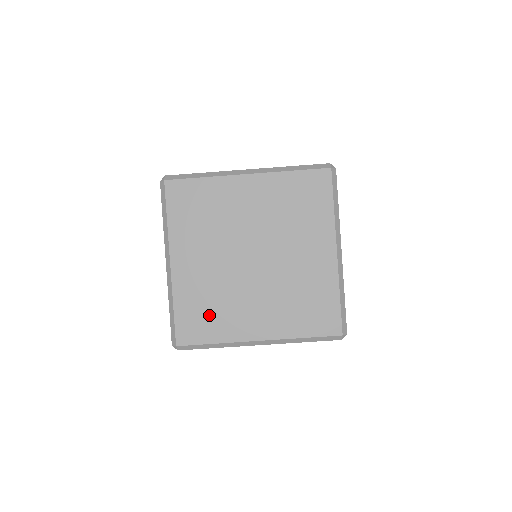
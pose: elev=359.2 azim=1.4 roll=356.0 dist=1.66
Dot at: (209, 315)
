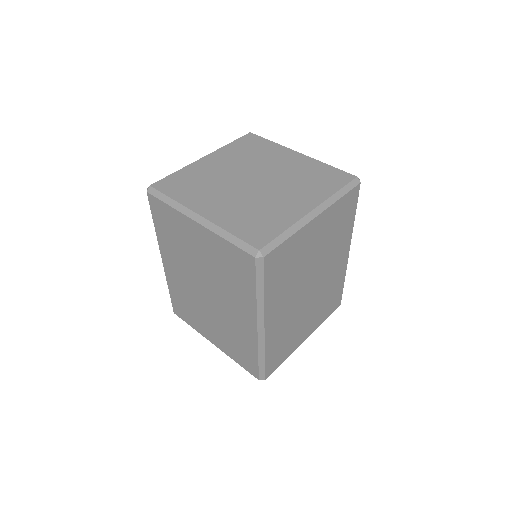
Dot at: (190, 186)
